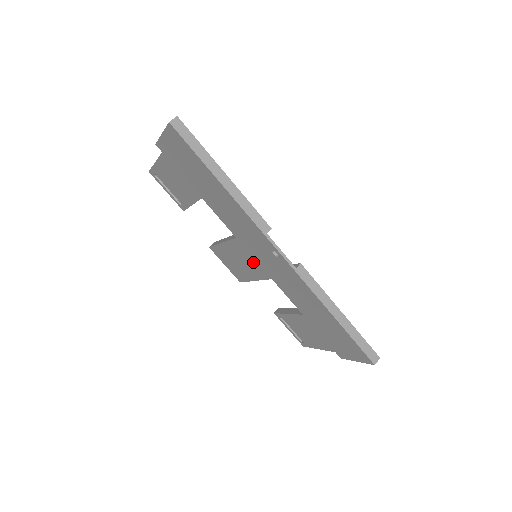
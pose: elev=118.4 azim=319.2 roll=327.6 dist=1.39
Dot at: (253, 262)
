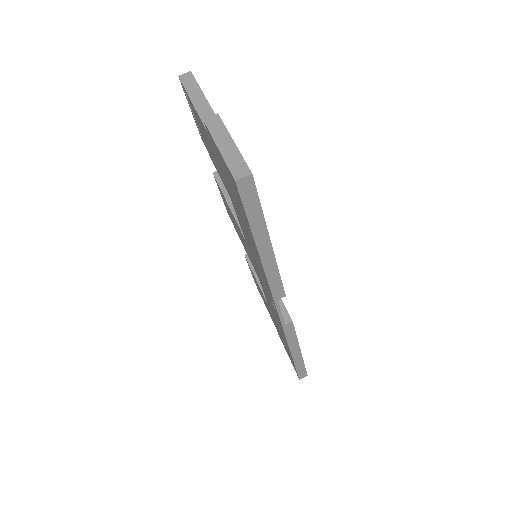
Dot at: occluded
